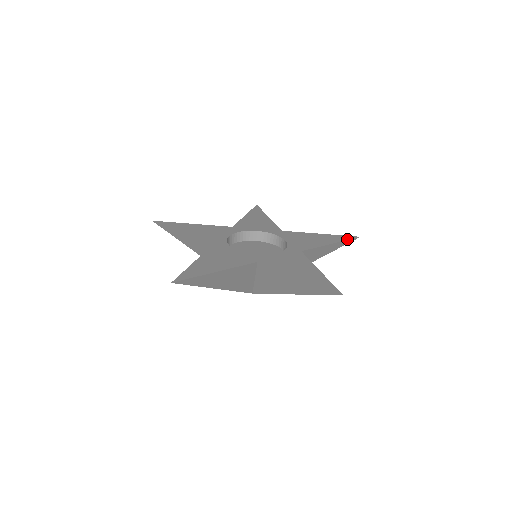
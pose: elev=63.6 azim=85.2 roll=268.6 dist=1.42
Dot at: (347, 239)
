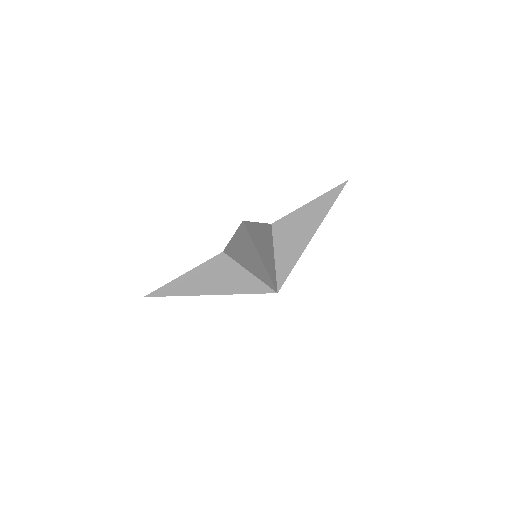
Dot at: (330, 190)
